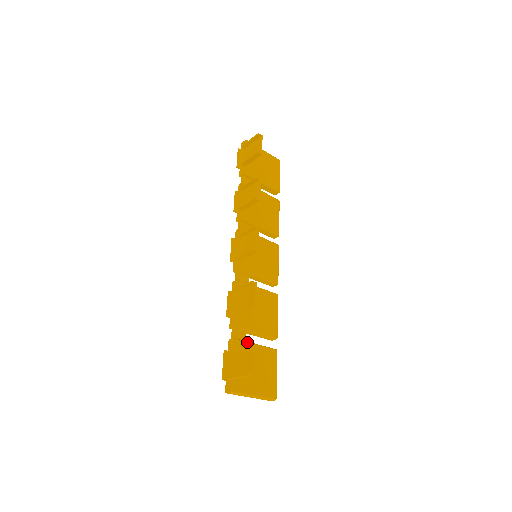
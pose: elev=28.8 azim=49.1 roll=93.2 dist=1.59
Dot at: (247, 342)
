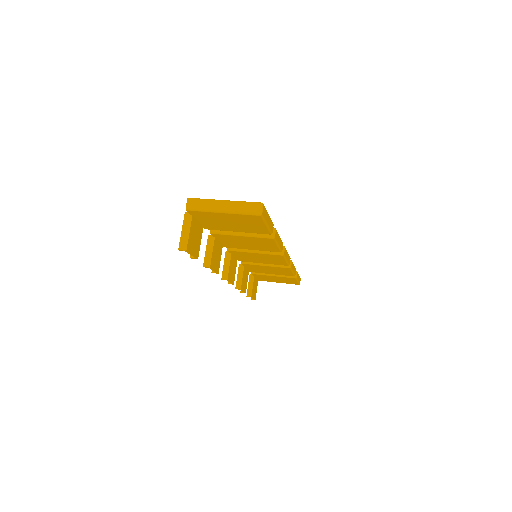
Dot at: (263, 275)
